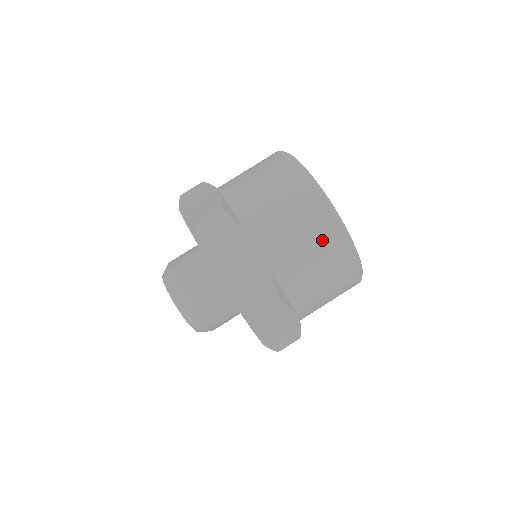
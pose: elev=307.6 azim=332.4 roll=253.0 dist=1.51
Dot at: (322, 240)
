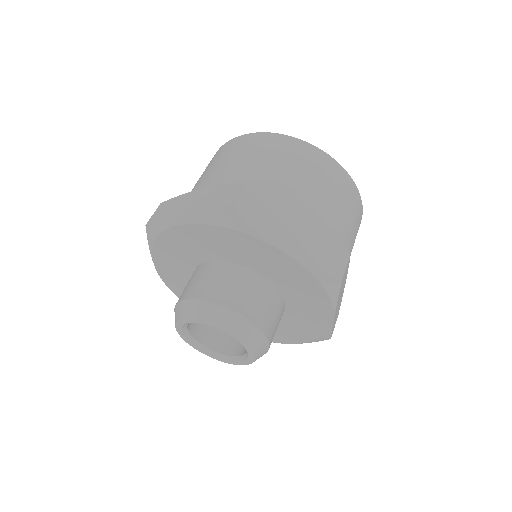
Dot at: (339, 187)
